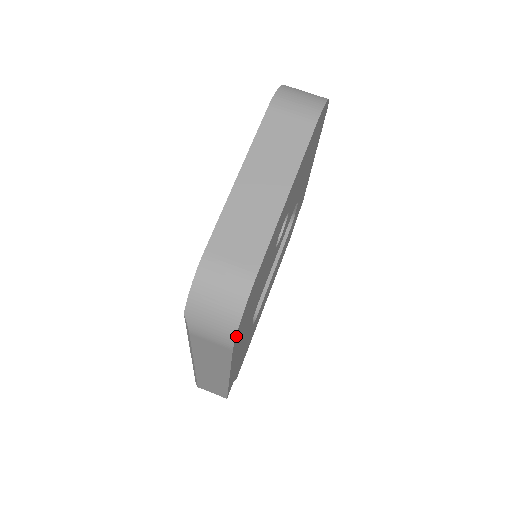
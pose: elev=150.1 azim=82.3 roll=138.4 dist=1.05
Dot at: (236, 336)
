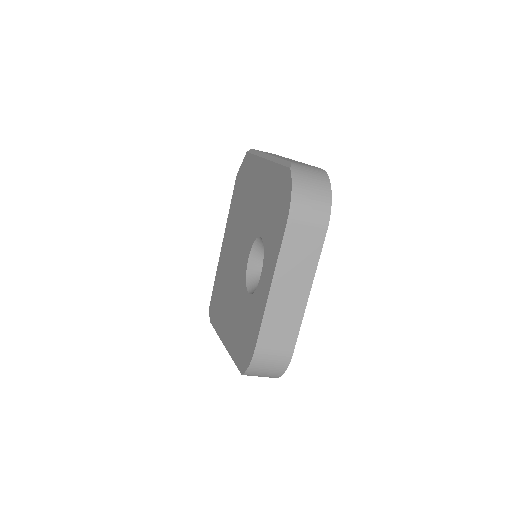
Dot at: occluded
